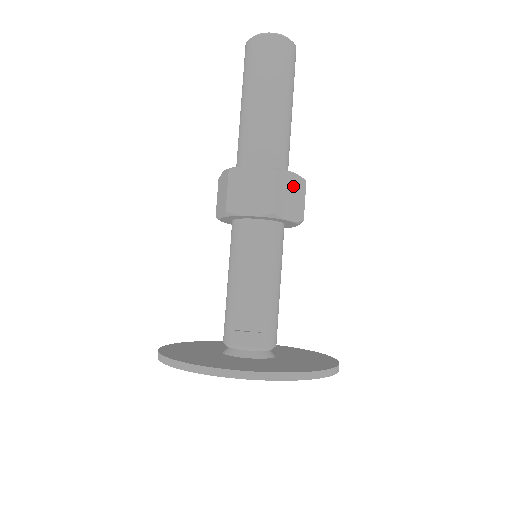
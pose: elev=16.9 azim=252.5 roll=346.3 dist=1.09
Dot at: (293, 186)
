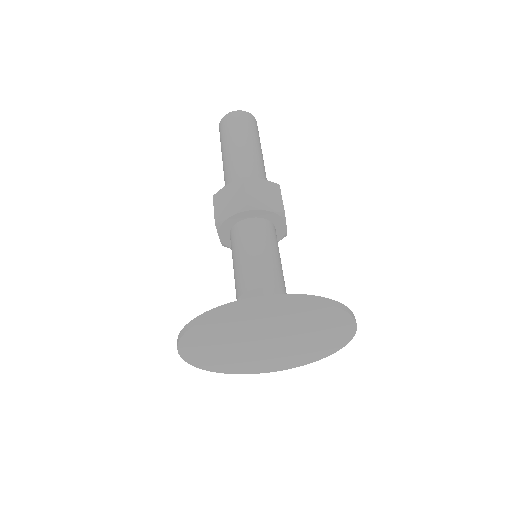
Dot at: (265, 188)
